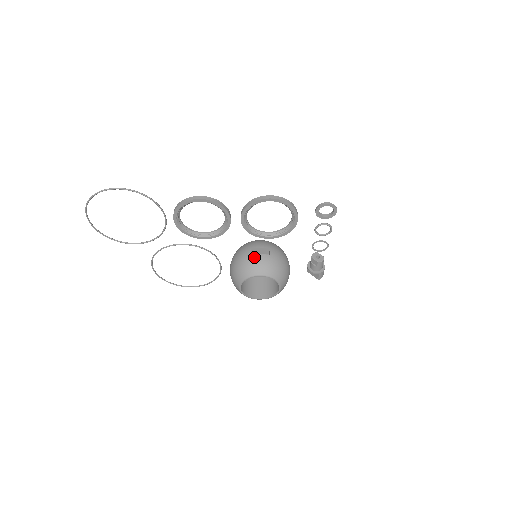
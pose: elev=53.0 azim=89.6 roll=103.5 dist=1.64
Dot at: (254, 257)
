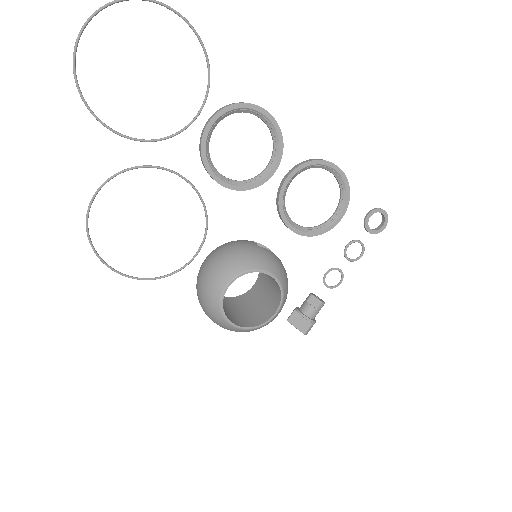
Dot at: (264, 249)
